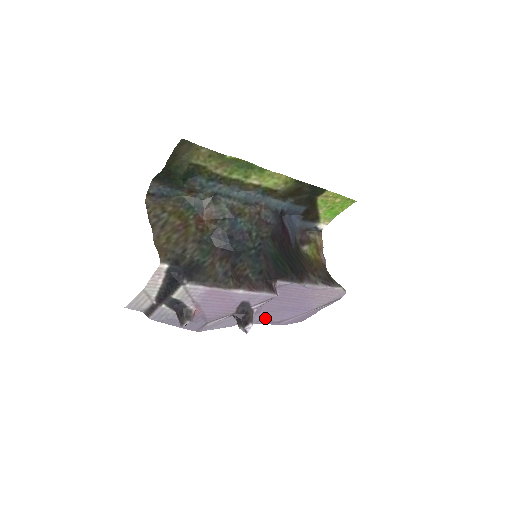
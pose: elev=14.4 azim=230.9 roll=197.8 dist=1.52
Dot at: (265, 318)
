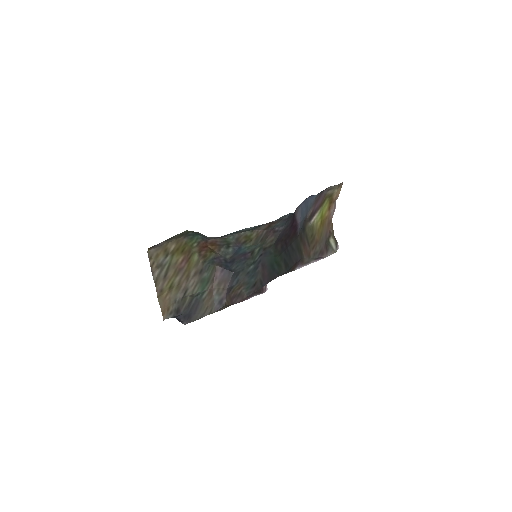
Dot at: occluded
